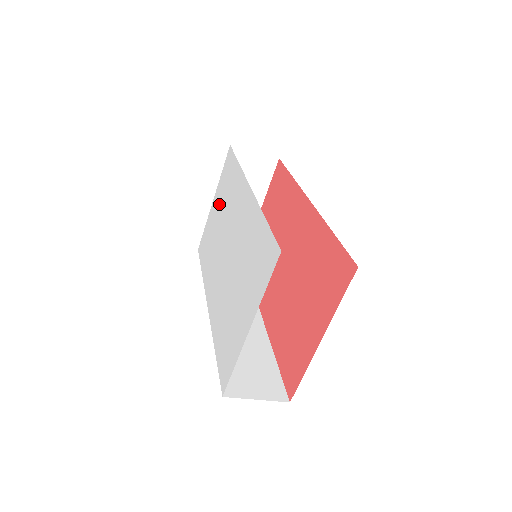
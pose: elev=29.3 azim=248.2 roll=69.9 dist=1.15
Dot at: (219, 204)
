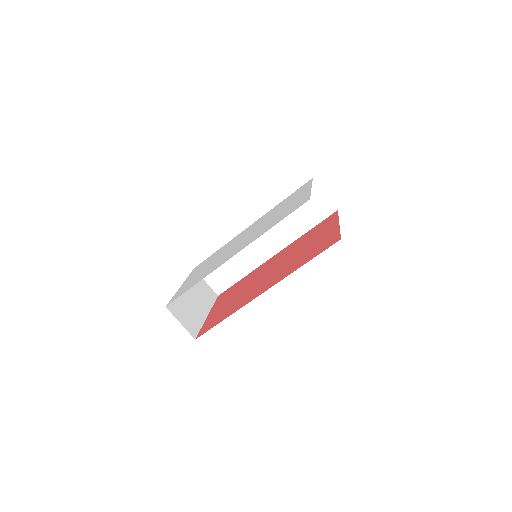
Dot at: (200, 269)
